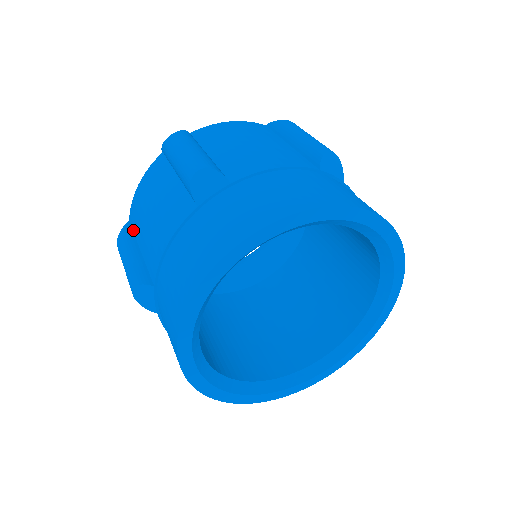
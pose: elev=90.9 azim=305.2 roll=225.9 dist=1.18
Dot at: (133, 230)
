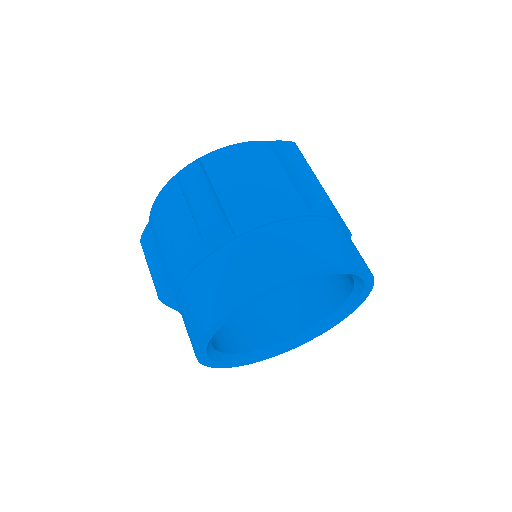
Dot at: occluded
